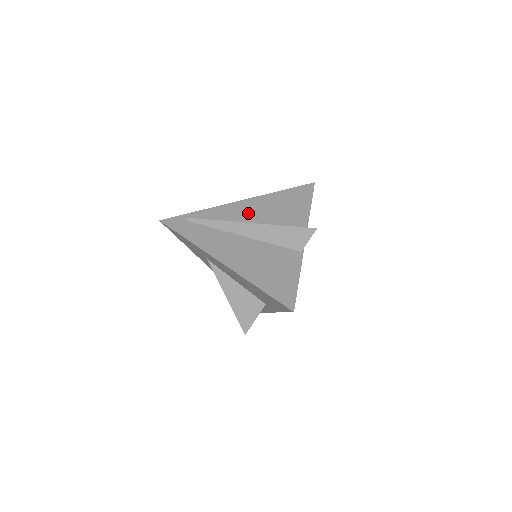
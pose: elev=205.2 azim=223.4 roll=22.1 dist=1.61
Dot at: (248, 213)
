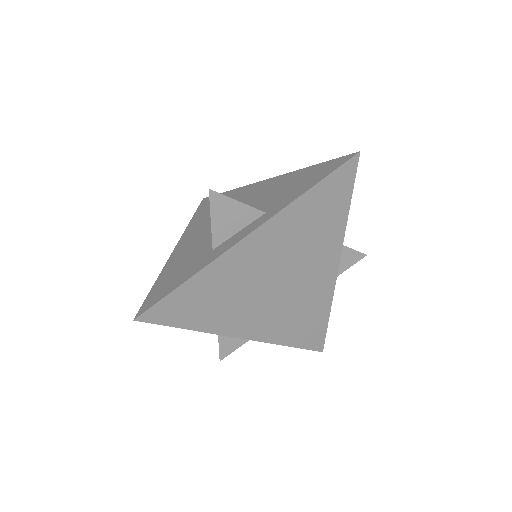
Dot at: occluded
